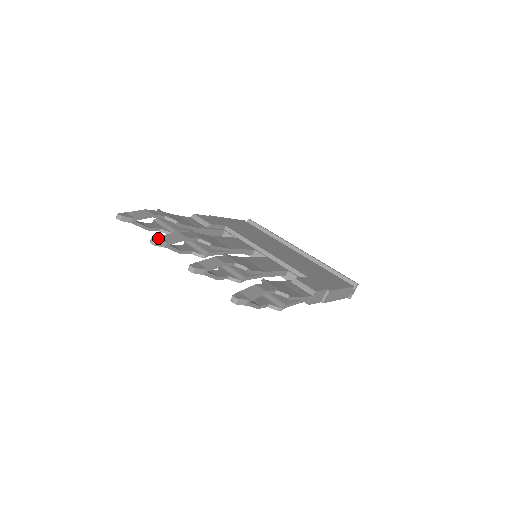
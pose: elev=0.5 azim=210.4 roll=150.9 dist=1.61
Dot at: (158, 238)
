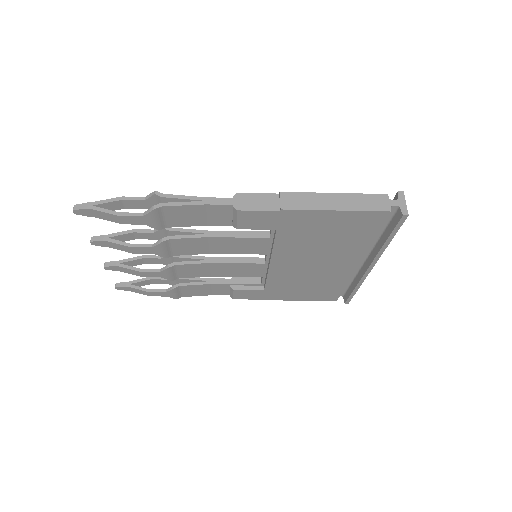
Dot at: occluded
